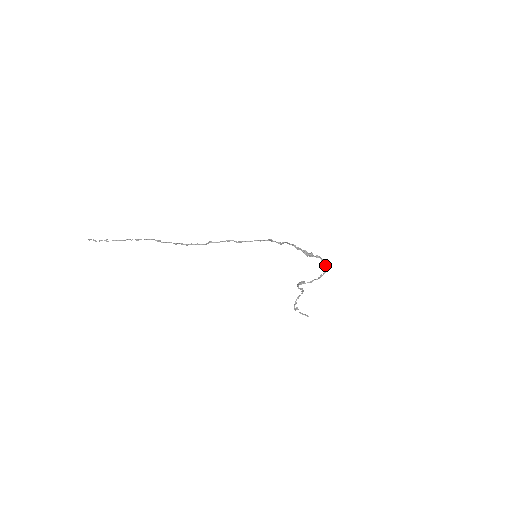
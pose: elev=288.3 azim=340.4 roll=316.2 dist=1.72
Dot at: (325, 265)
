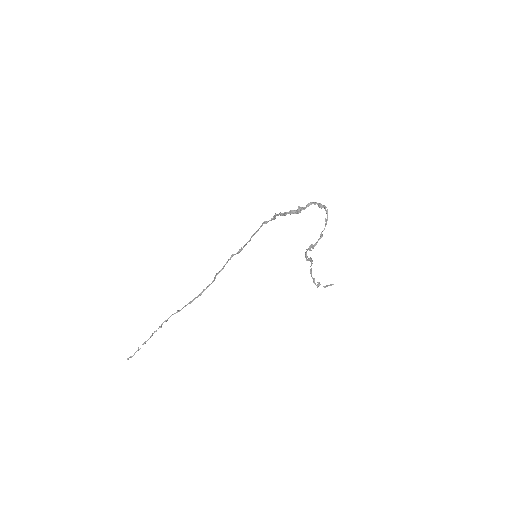
Dot at: (322, 207)
